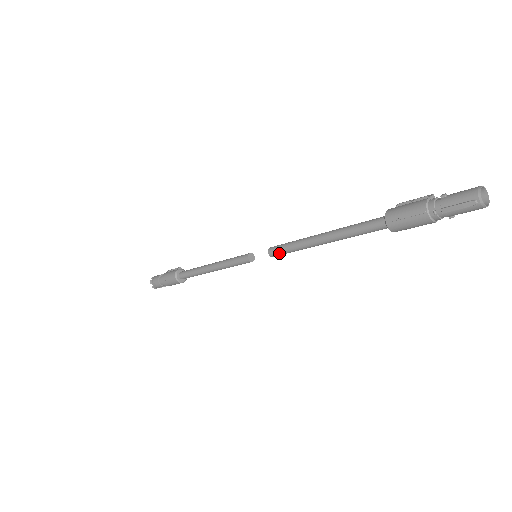
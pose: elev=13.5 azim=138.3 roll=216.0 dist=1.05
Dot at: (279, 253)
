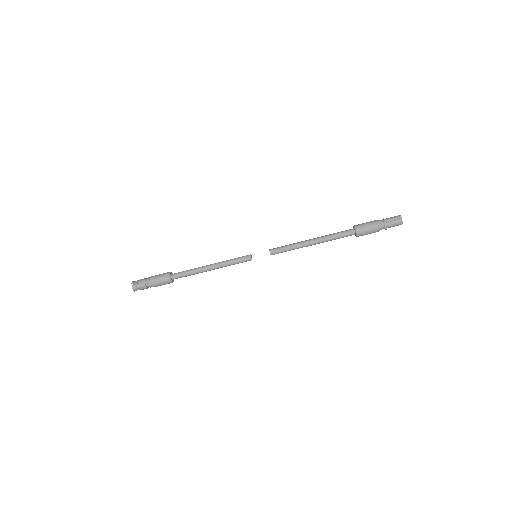
Dot at: (278, 250)
